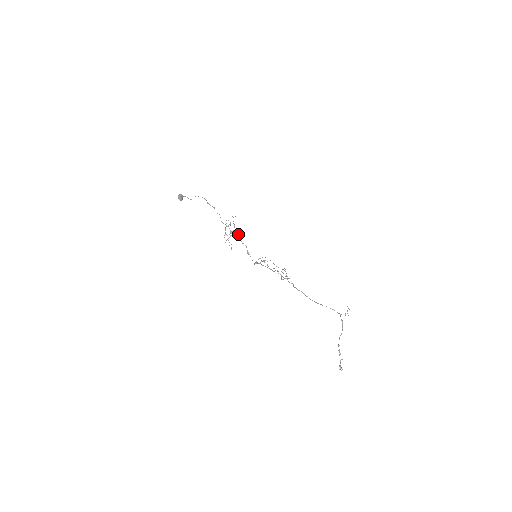
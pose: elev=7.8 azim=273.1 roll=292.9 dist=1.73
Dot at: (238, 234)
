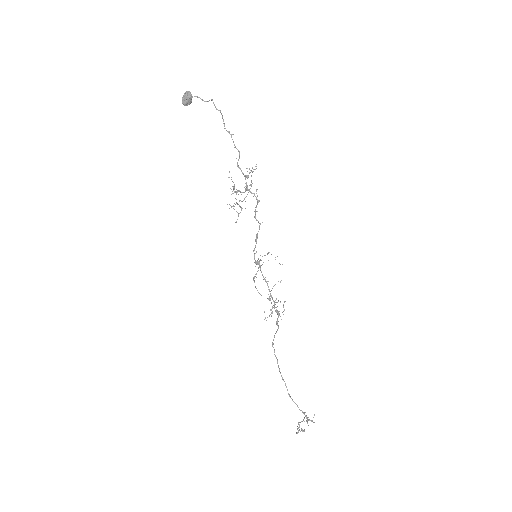
Dot at: occluded
